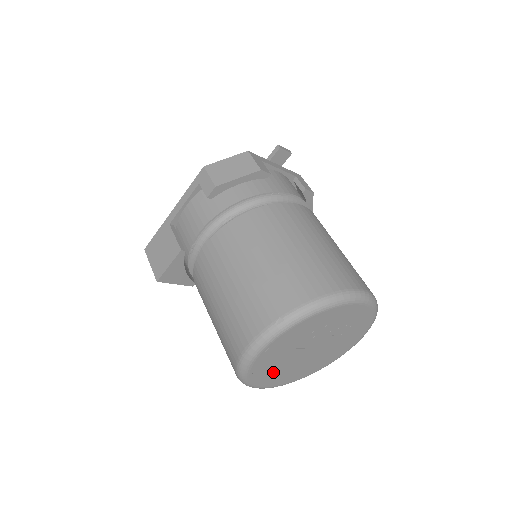
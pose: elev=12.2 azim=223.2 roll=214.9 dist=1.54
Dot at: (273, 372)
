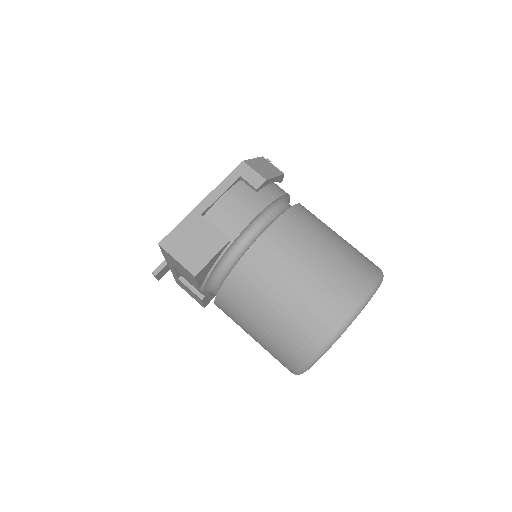
Dot at: occluded
